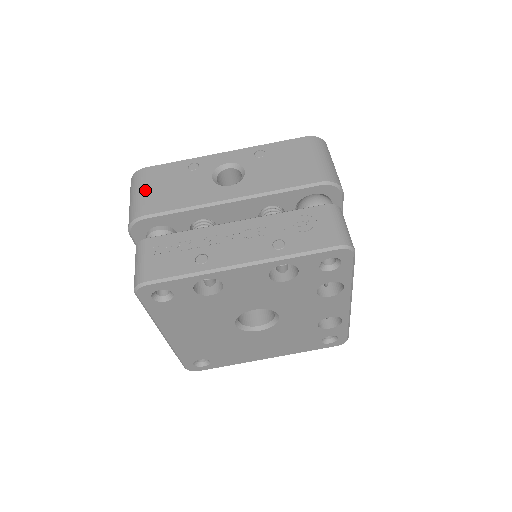
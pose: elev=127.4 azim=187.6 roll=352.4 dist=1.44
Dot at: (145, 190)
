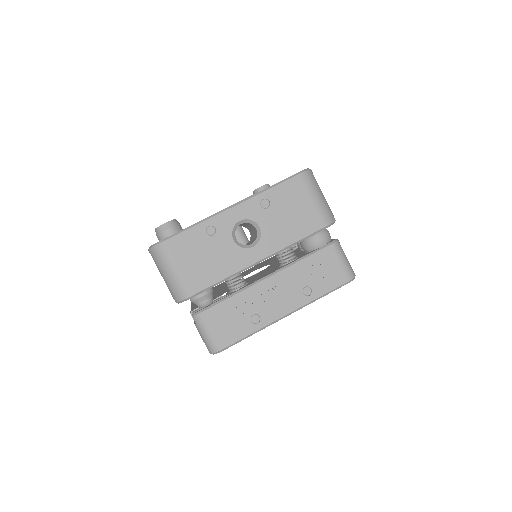
Dot at: (179, 268)
